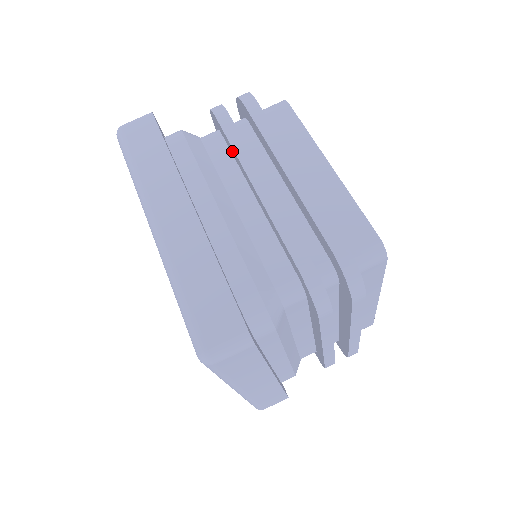
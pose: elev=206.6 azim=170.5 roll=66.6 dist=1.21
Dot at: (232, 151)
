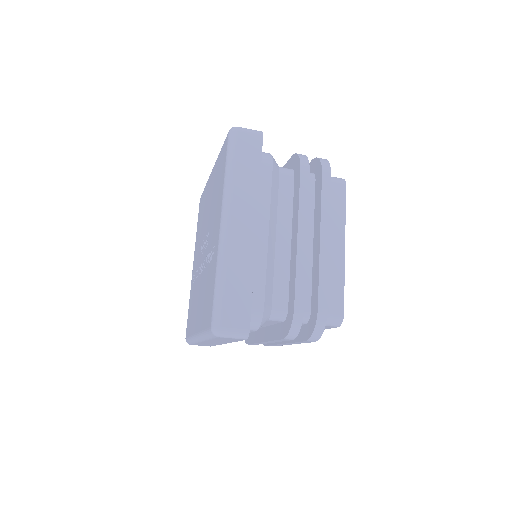
Dot at: (296, 199)
